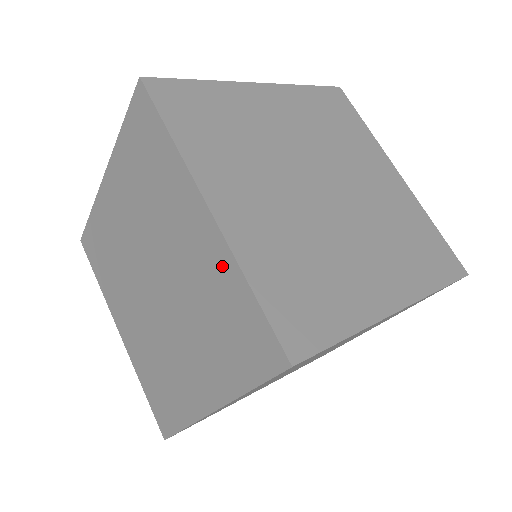
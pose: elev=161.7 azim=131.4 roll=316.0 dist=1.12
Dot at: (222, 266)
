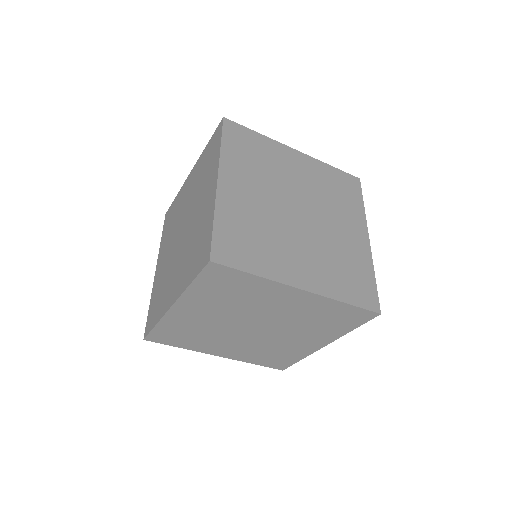
Dot at: (199, 163)
